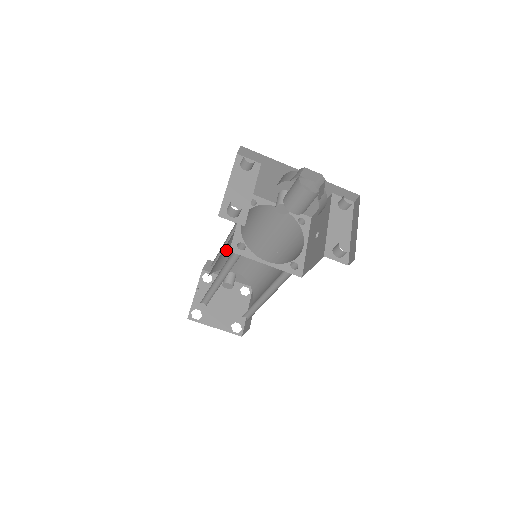
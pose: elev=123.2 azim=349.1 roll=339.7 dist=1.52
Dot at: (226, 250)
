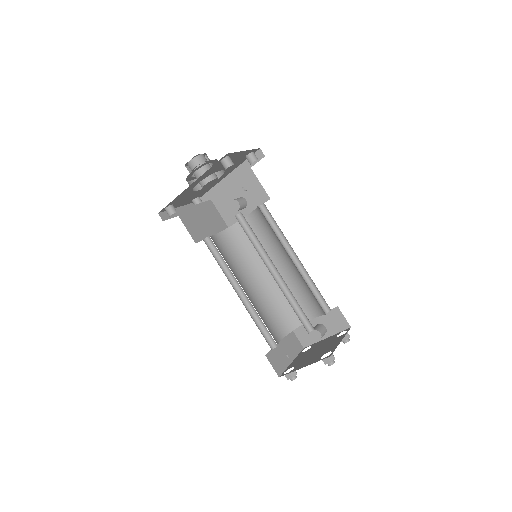
Dot at: (267, 289)
